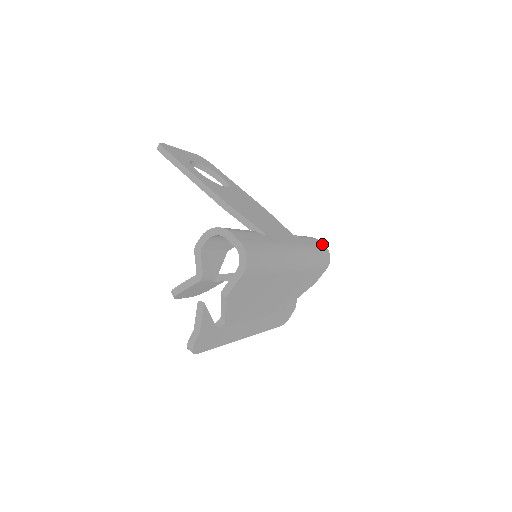
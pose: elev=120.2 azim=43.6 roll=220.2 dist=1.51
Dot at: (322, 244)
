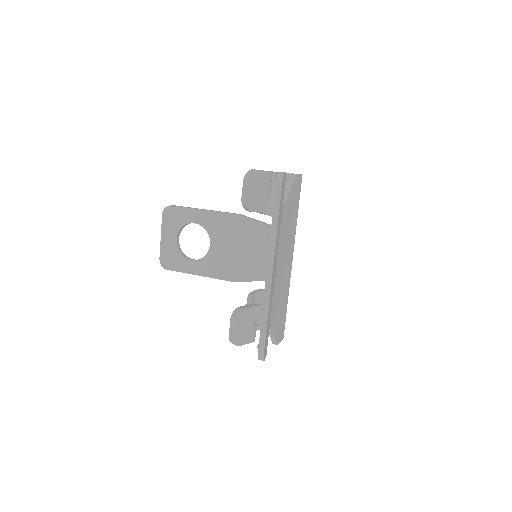
Dot at: occluded
